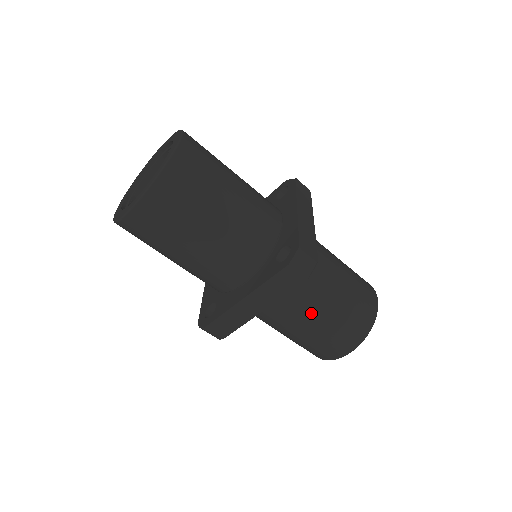
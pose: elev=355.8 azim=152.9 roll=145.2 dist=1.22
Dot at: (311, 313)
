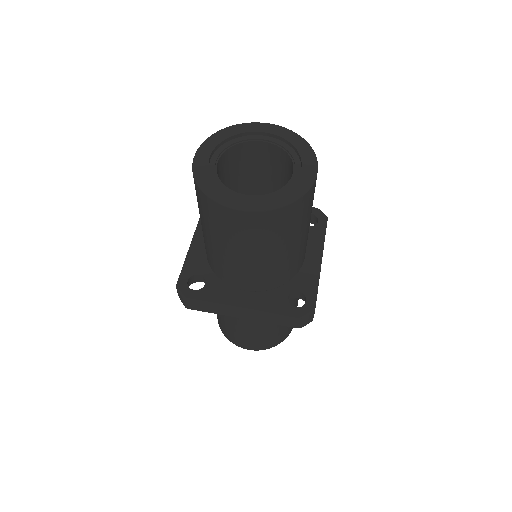
Dot at: (262, 325)
